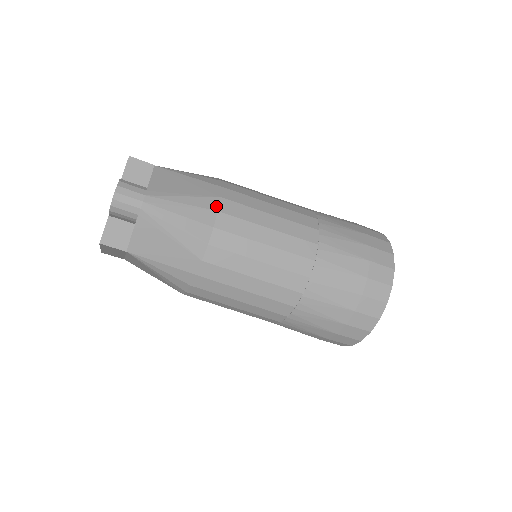
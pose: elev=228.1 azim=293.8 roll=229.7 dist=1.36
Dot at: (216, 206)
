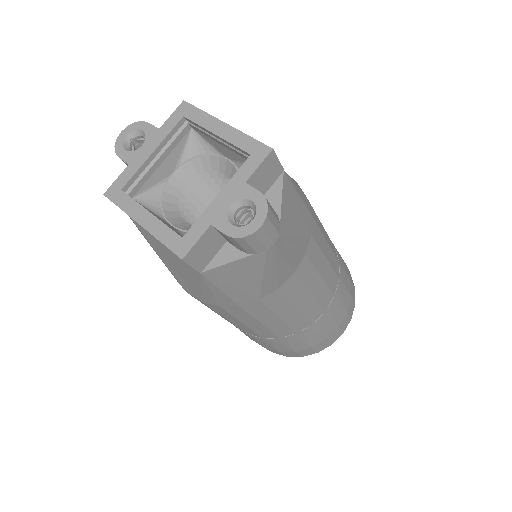
Dot at: (307, 247)
